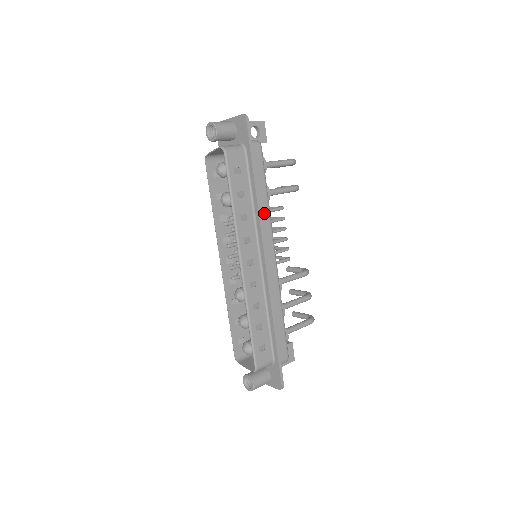
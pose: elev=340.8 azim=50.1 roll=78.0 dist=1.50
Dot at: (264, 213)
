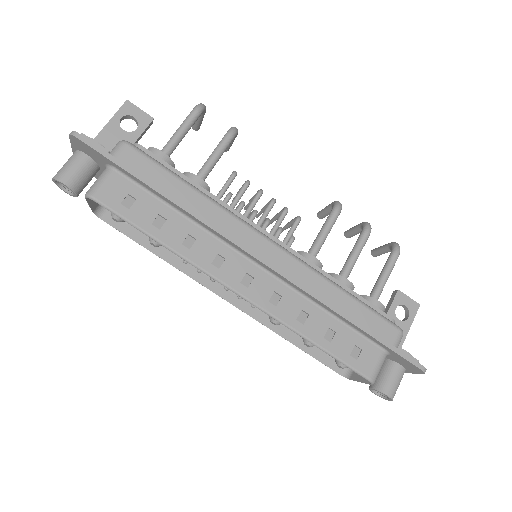
Dot at: (208, 211)
